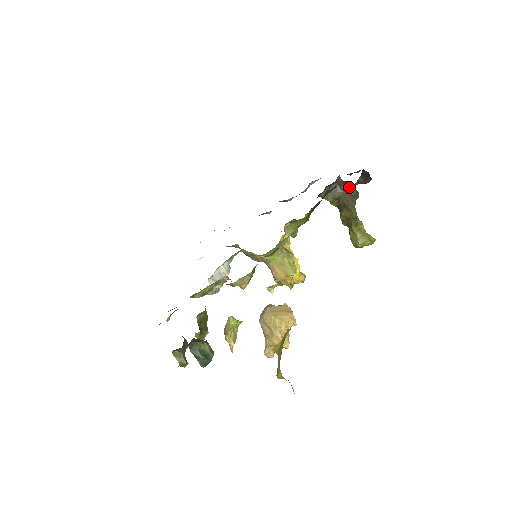
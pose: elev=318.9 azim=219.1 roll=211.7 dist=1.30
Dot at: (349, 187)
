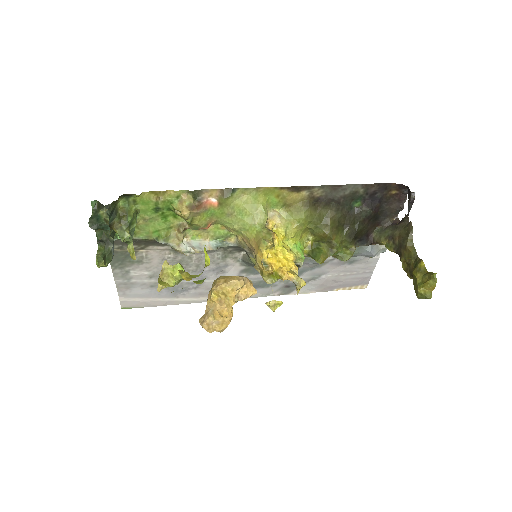
Dot at: (403, 222)
